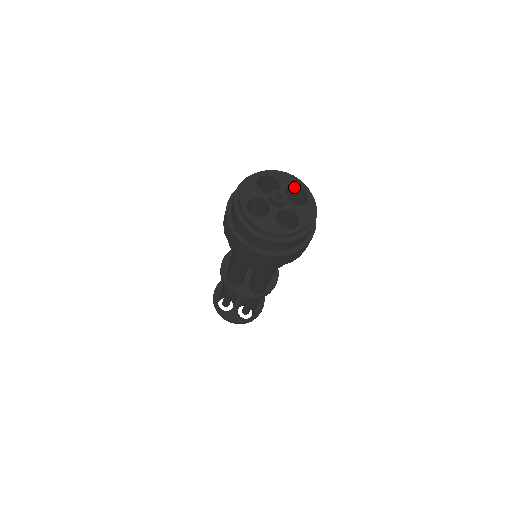
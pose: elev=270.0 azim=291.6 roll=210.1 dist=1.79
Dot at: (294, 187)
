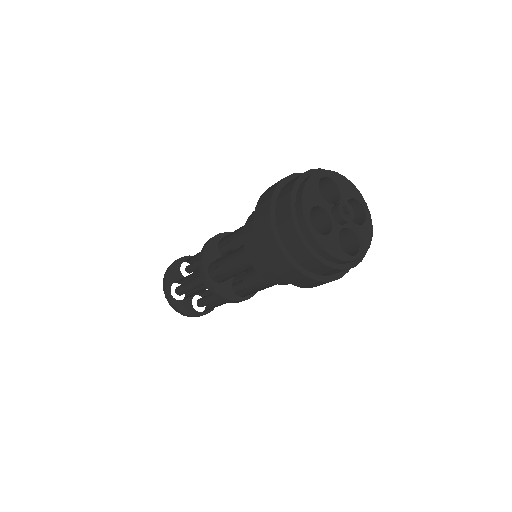
Dot at: (353, 199)
